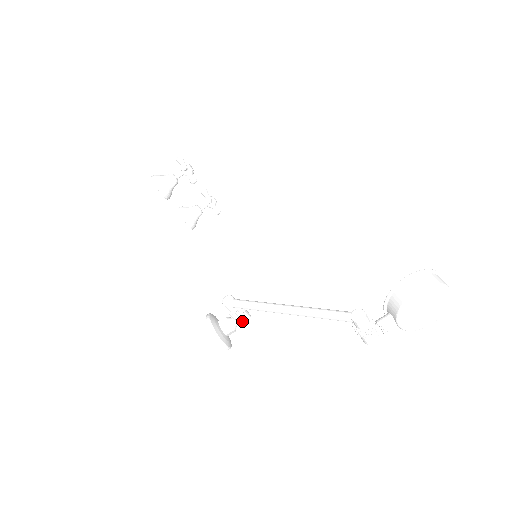
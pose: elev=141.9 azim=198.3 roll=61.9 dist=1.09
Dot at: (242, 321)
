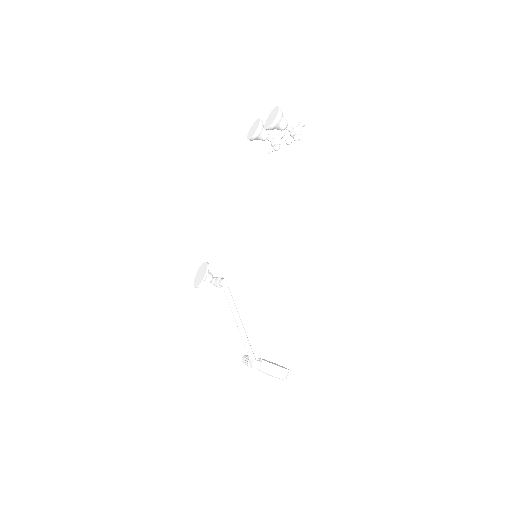
Dot at: (216, 286)
